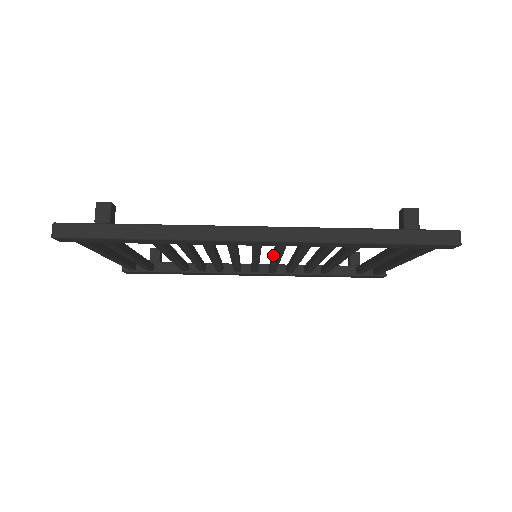
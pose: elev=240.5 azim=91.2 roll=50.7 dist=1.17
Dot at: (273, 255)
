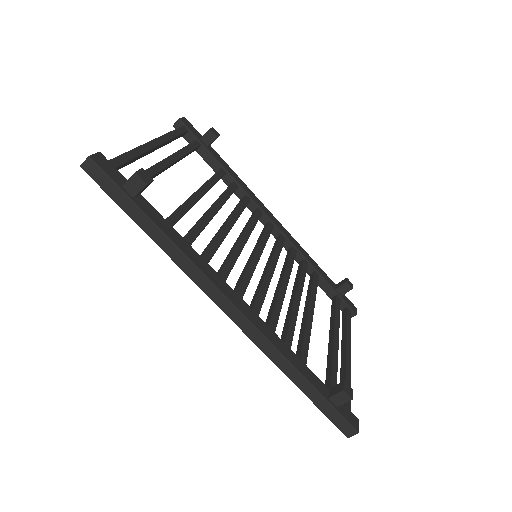
Dot at: (261, 278)
